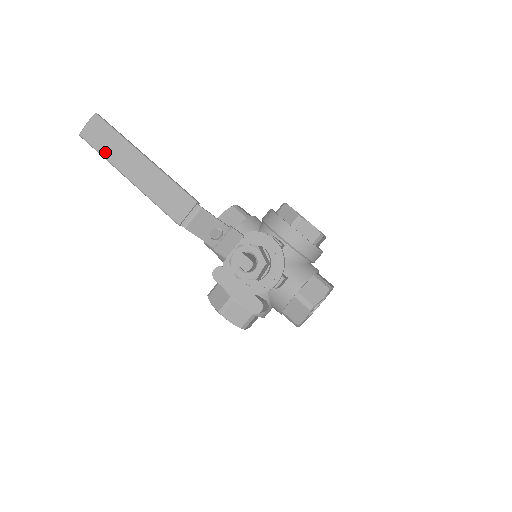
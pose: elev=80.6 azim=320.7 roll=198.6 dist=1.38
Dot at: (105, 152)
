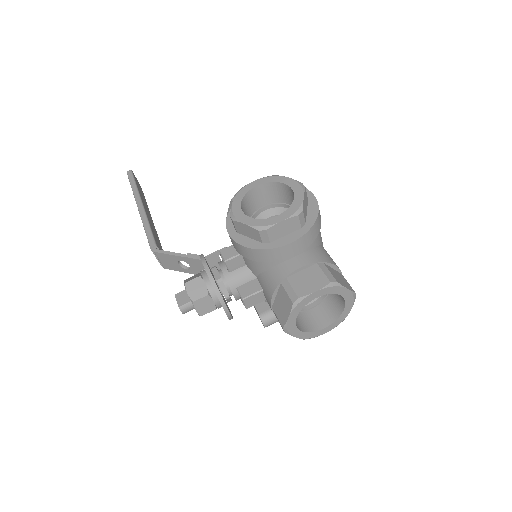
Dot at: occluded
